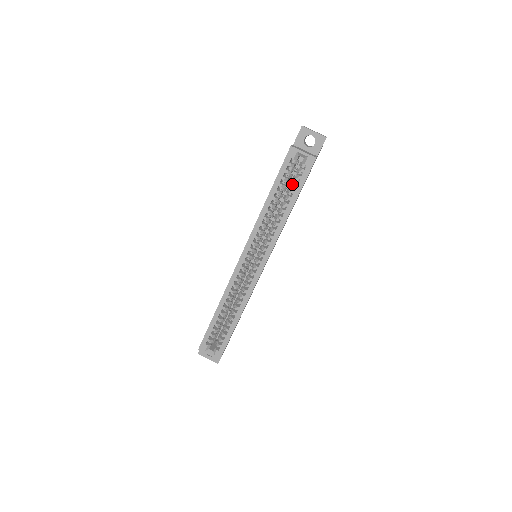
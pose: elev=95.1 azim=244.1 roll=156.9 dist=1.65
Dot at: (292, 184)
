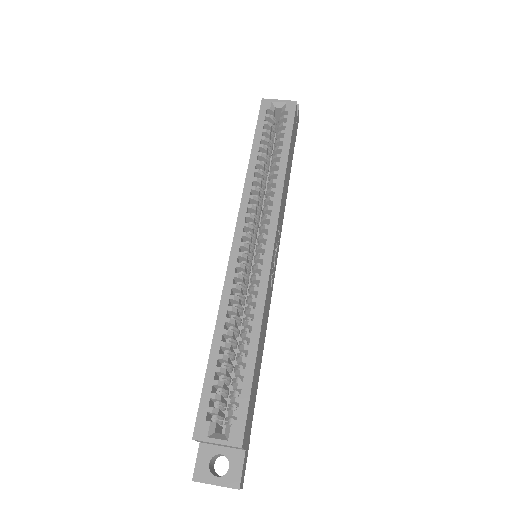
Dot at: (277, 139)
